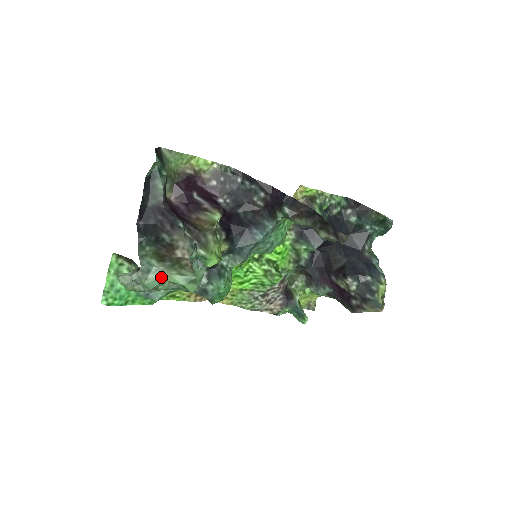
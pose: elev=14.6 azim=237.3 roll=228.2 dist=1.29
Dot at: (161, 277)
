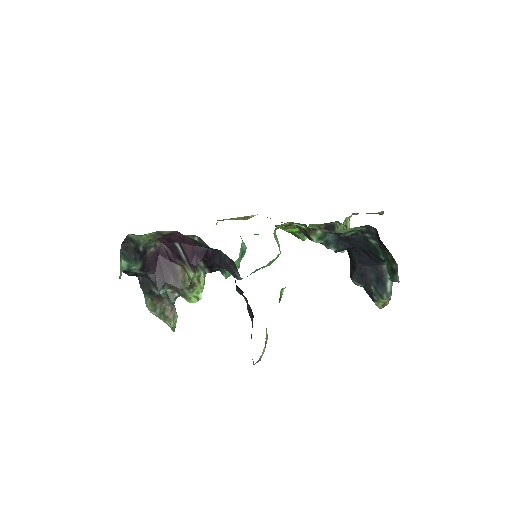
Dot at: occluded
